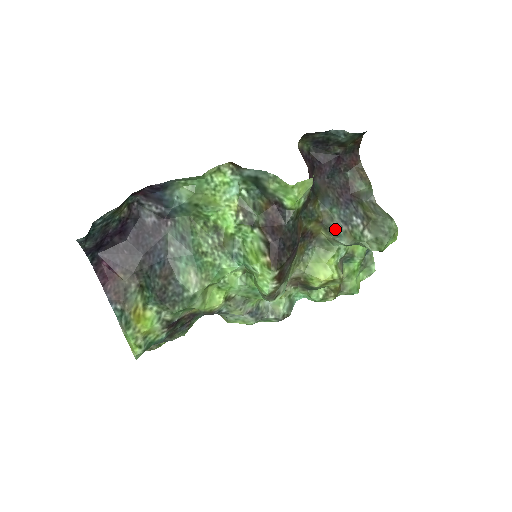
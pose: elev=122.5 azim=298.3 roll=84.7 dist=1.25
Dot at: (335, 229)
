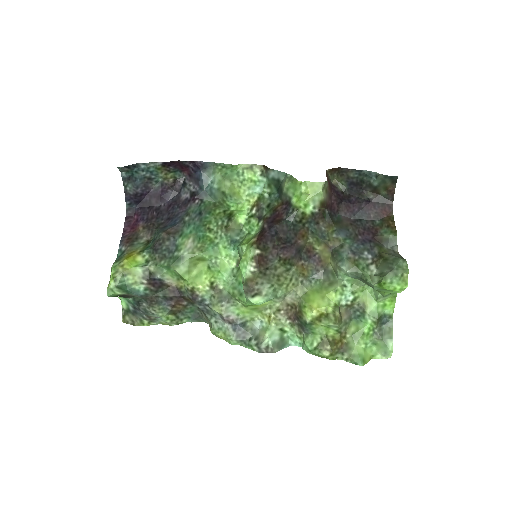
Dot at: (340, 254)
